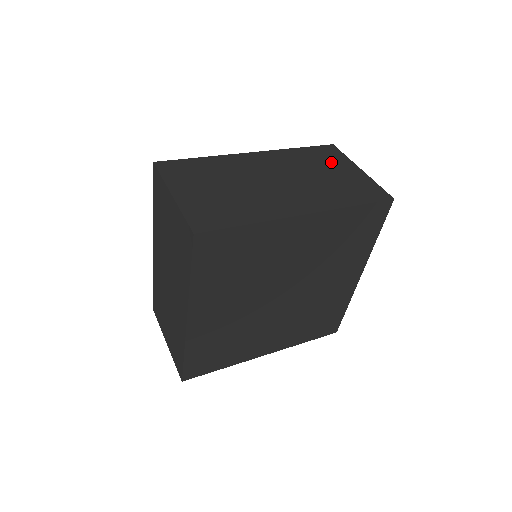
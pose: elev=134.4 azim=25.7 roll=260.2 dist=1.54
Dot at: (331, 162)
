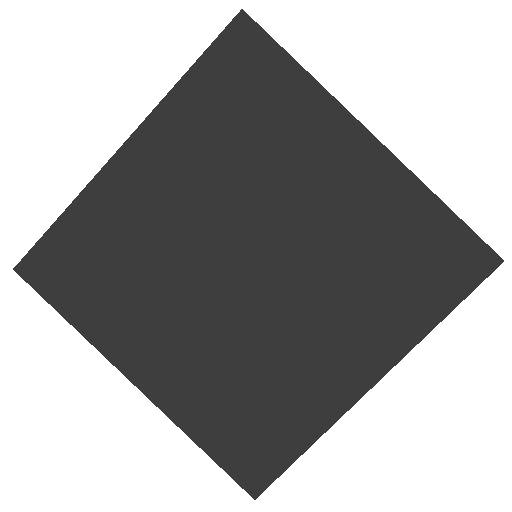
Dot at: occluded
